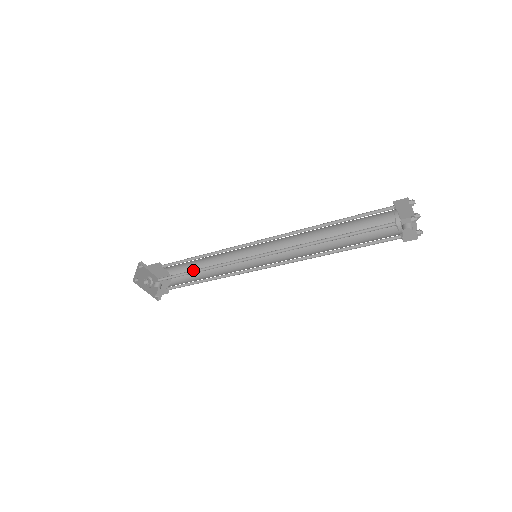
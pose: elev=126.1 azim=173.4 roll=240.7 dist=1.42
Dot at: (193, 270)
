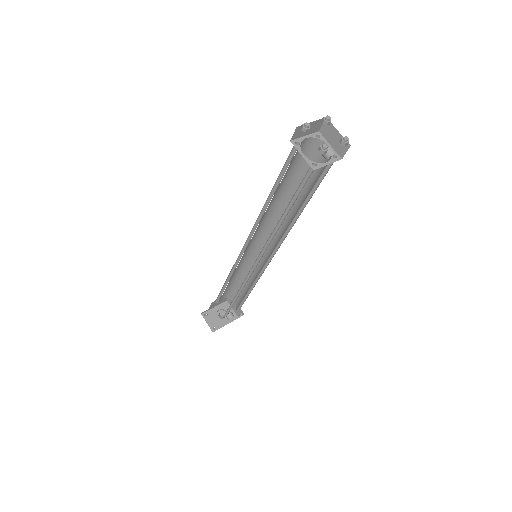
Dot at: occluded
